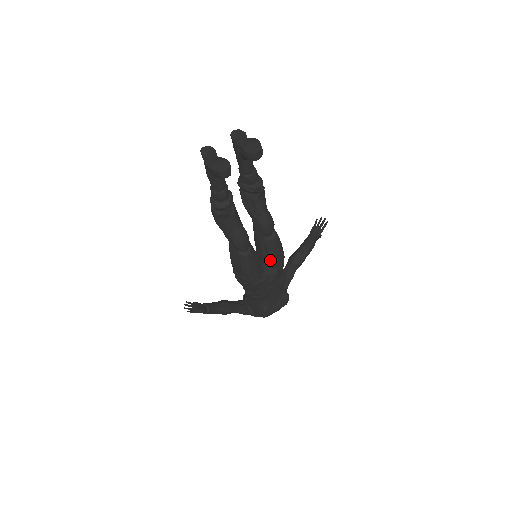
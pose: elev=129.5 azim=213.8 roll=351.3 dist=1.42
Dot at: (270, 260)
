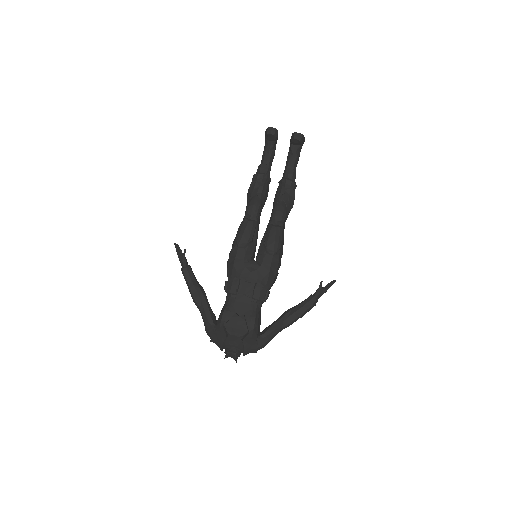
Dot at: (263, 251)
